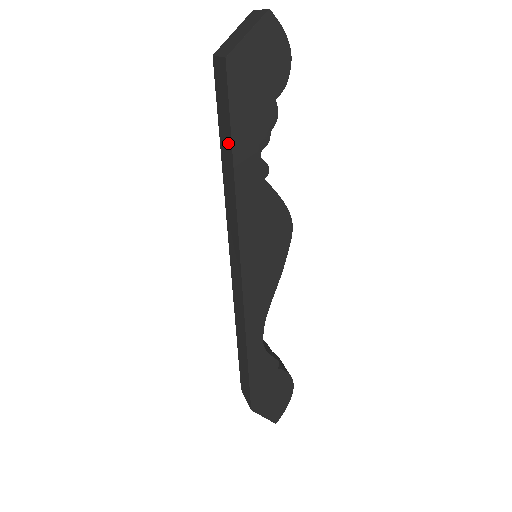
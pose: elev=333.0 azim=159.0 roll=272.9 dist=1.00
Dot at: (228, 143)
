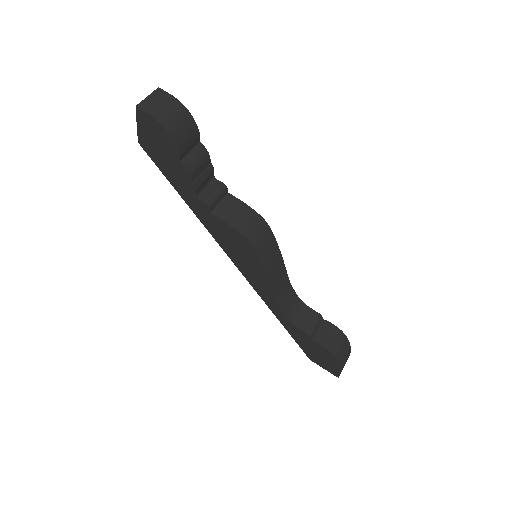
Dot at: occluded
